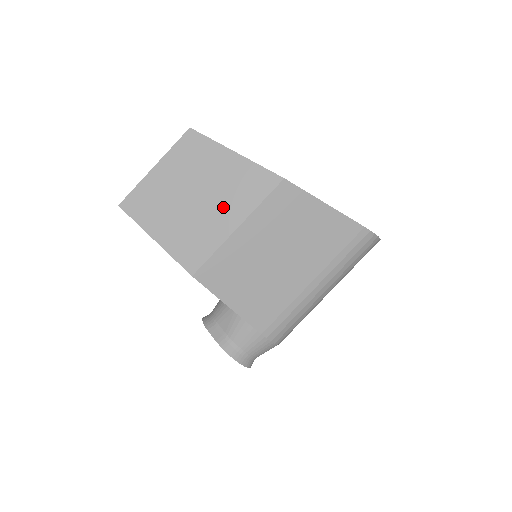
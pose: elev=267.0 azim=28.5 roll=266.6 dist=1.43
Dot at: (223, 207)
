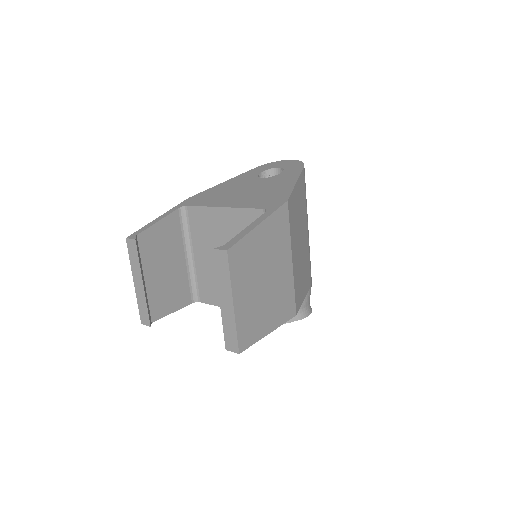
Dot at: (279, 262)
